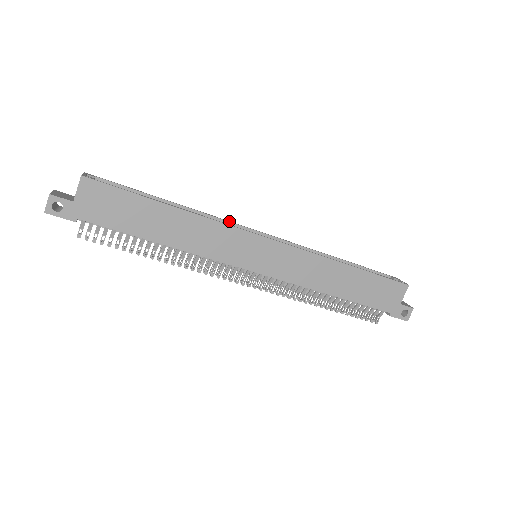
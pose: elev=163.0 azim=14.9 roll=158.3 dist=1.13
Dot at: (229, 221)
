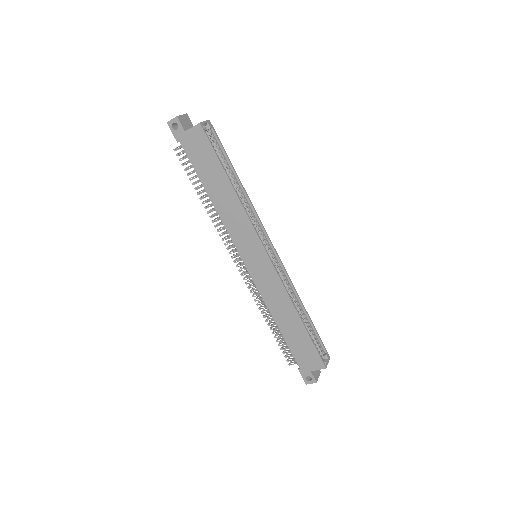
Dot at: (261, 222)
